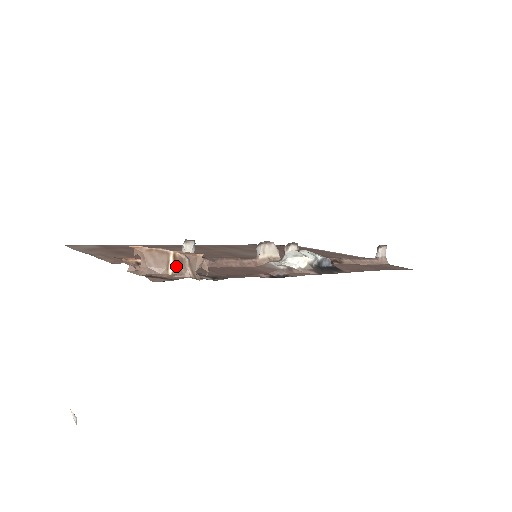
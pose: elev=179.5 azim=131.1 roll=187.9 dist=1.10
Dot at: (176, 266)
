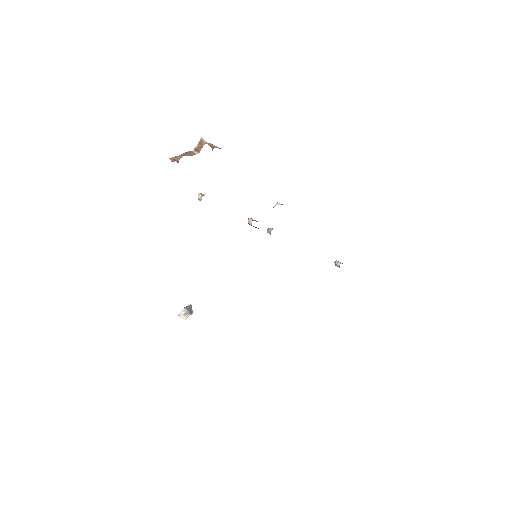
Dot at: (199, 150)
